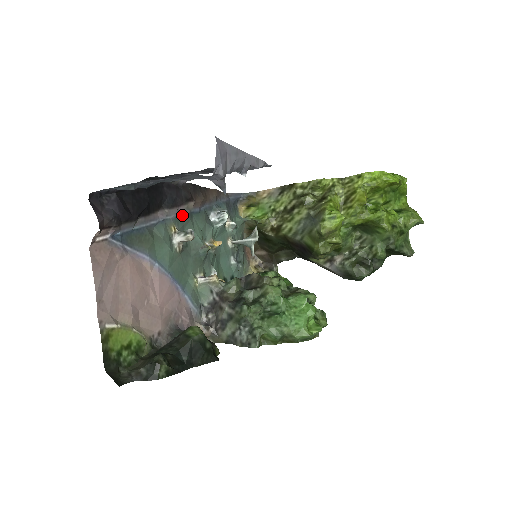
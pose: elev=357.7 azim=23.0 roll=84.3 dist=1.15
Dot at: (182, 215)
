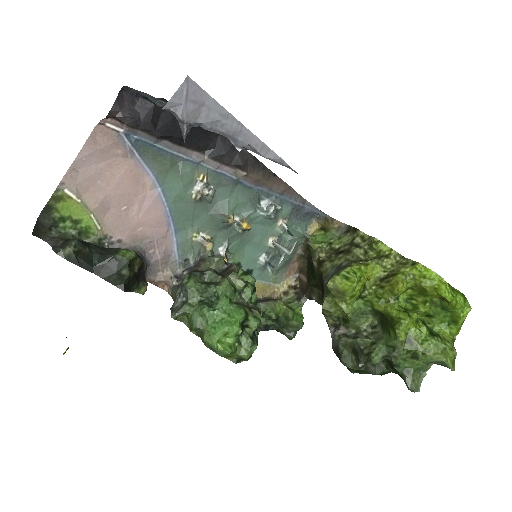
Dot at: (226, 175)
